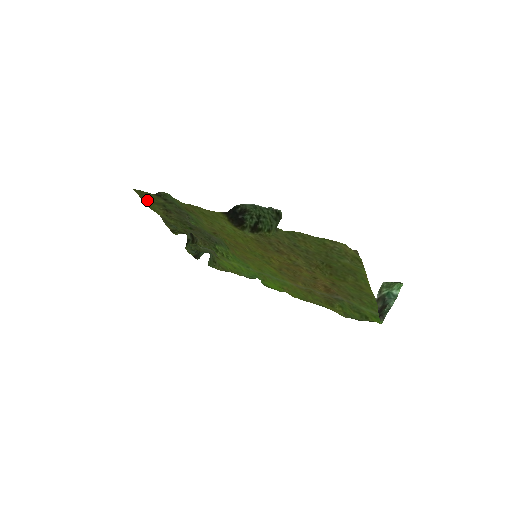
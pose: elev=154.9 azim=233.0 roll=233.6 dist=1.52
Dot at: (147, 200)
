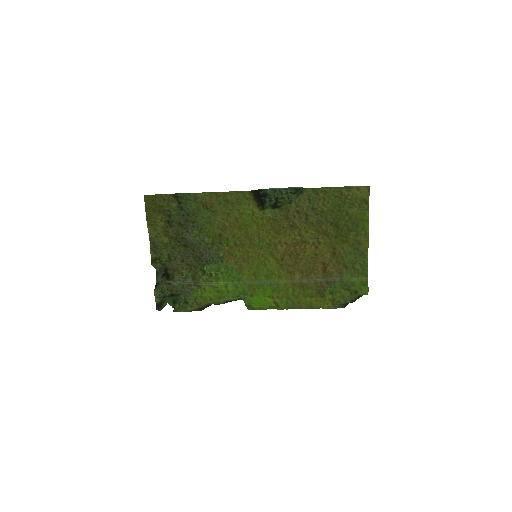
Dot at: (154, 209)
